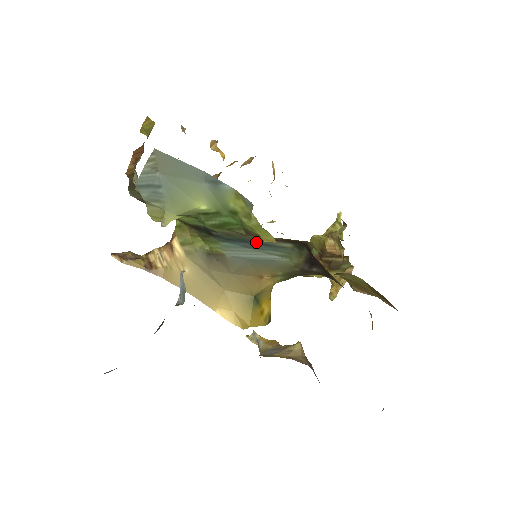
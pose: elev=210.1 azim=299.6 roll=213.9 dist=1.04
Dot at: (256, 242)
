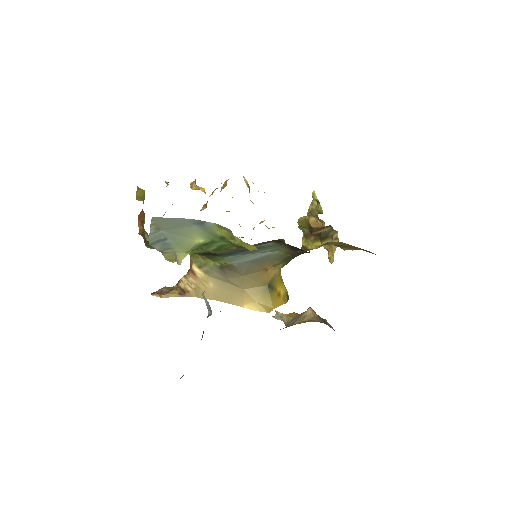
Dot at: occluded
